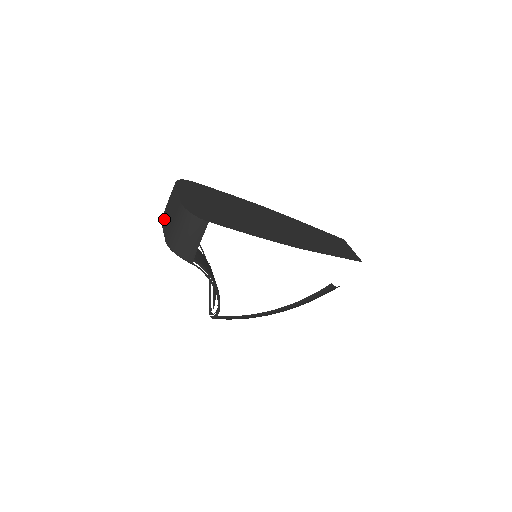
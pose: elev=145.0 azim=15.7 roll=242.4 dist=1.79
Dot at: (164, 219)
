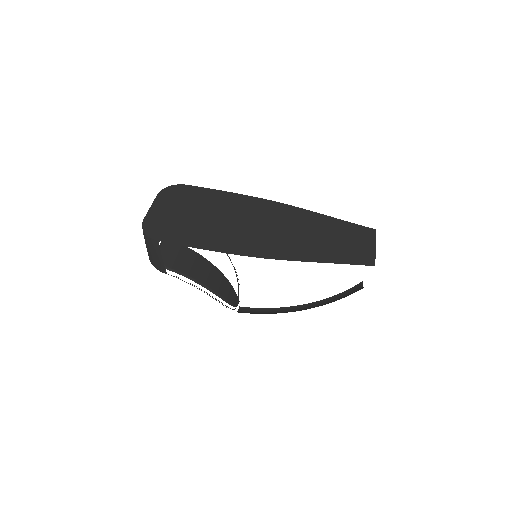
Dot at: occluded
